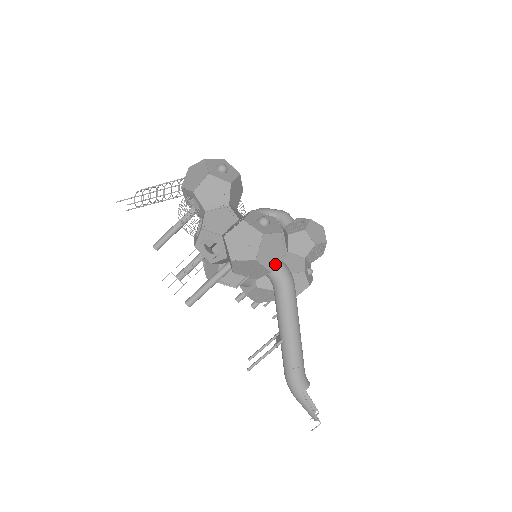
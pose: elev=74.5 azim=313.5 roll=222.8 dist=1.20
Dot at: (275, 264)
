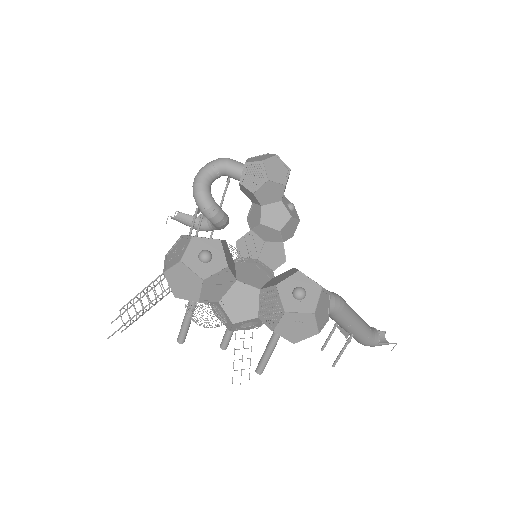
Dot at: (328, 311)
